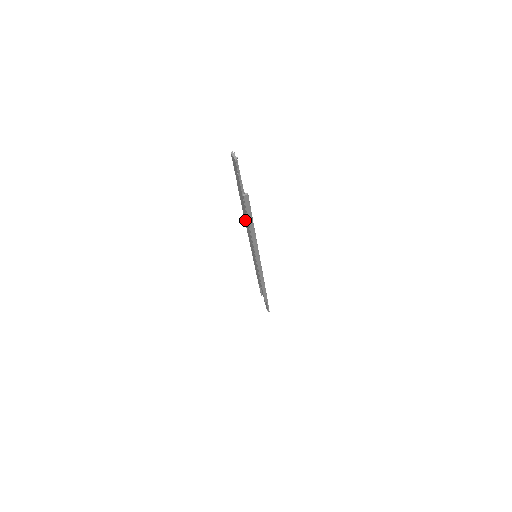
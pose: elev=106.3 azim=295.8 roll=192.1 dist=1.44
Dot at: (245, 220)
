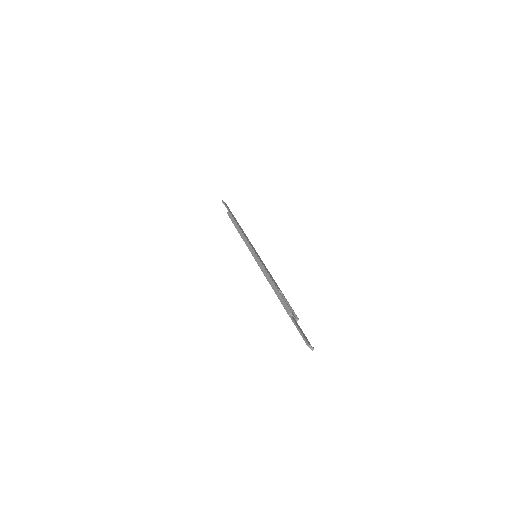
Dot at: (272, 288)
